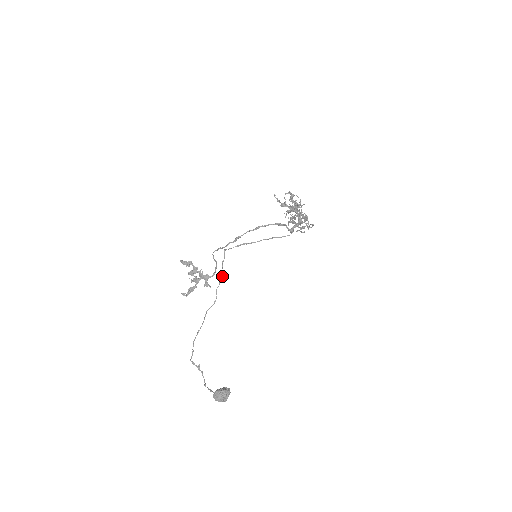
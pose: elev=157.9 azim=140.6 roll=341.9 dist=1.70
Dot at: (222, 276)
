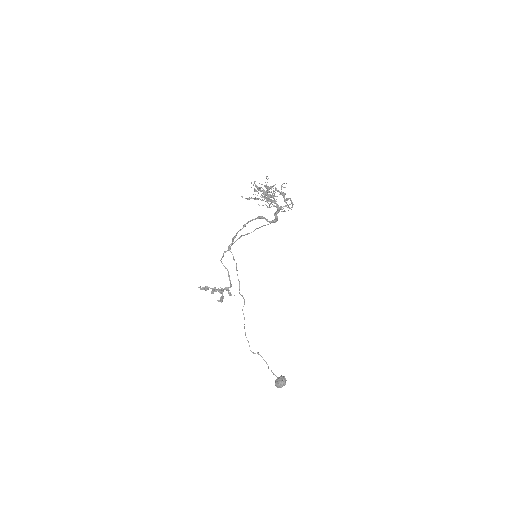
Dot at: occluded
